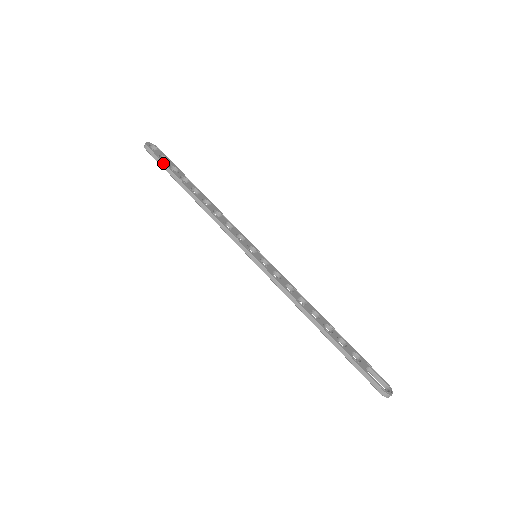
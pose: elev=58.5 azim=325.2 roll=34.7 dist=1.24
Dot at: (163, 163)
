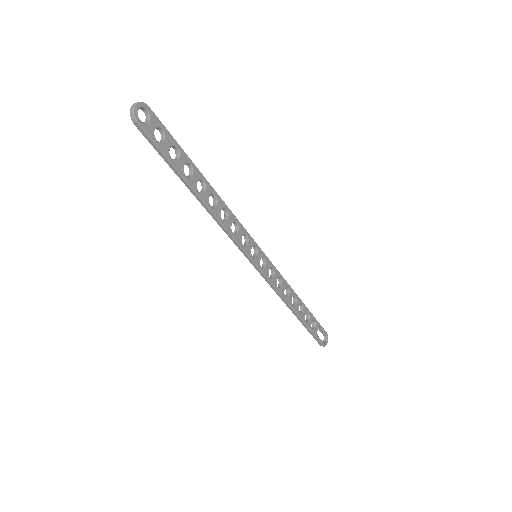
Dot at: (162, 153)
